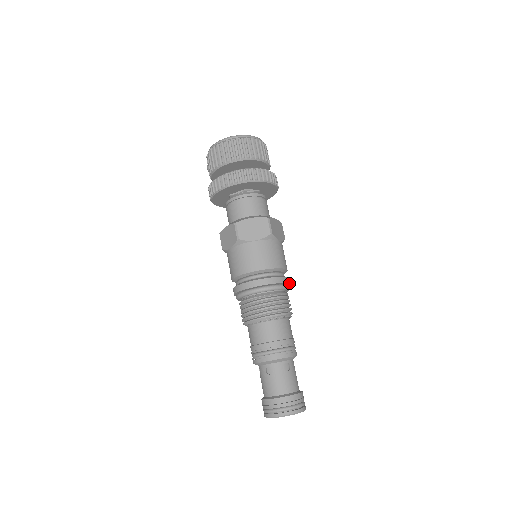
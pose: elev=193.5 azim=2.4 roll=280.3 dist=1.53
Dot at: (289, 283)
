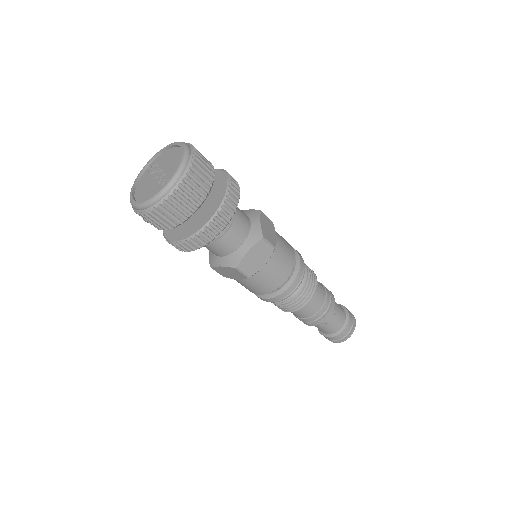
Dot at: (302, 259)
